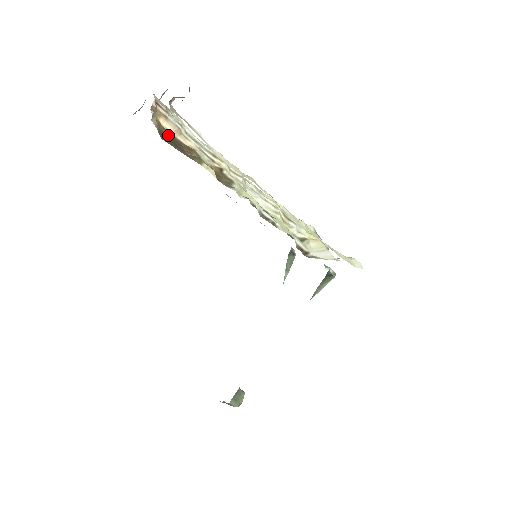
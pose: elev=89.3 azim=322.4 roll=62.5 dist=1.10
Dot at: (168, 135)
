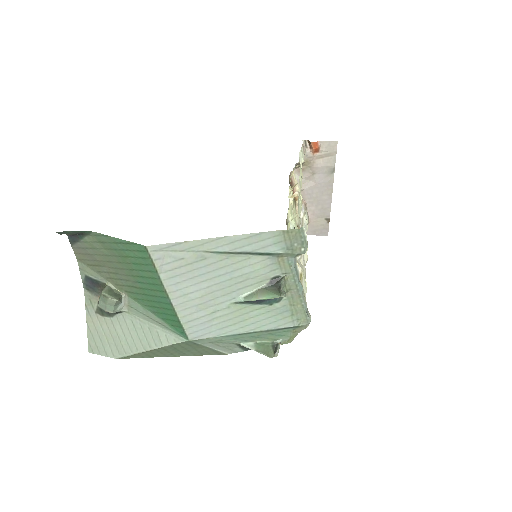
Dot at: occluded
